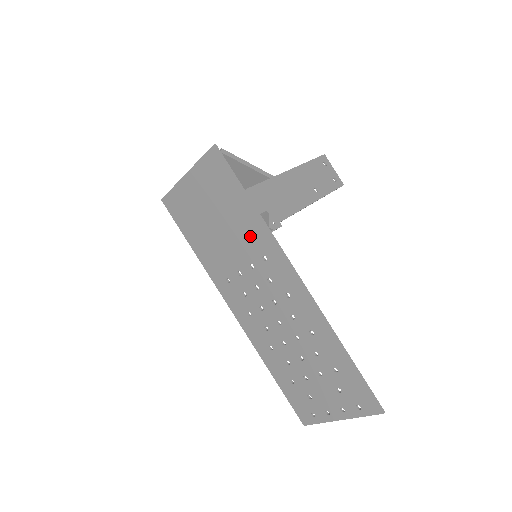
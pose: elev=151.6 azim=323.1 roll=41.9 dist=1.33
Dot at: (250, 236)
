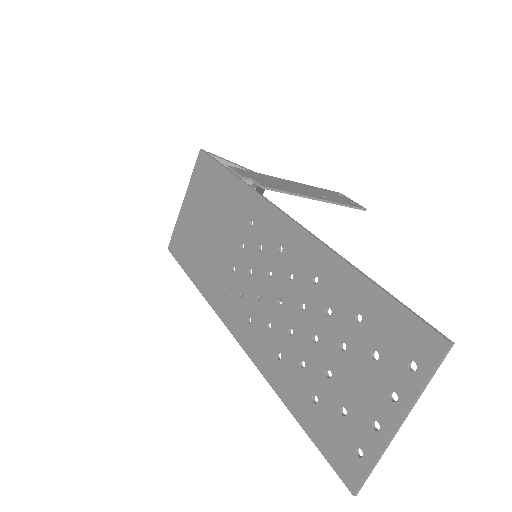
Dot at: (236, 210)
